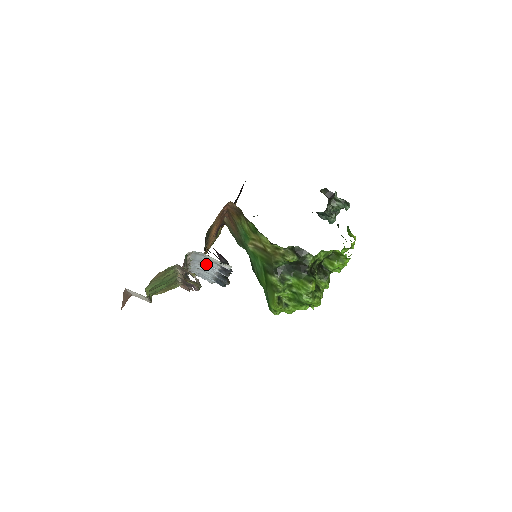
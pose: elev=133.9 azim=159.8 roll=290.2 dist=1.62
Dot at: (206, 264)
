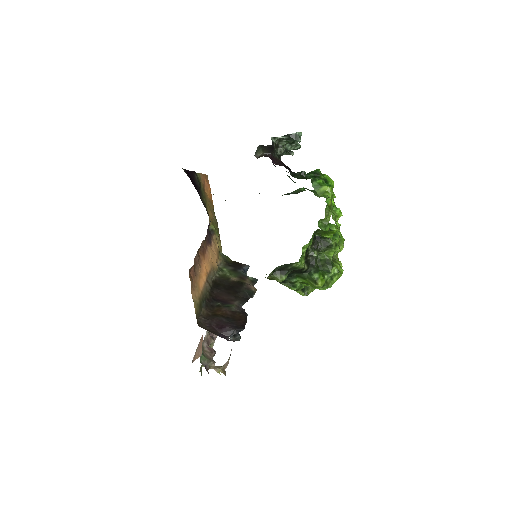
Dot at: occluded
